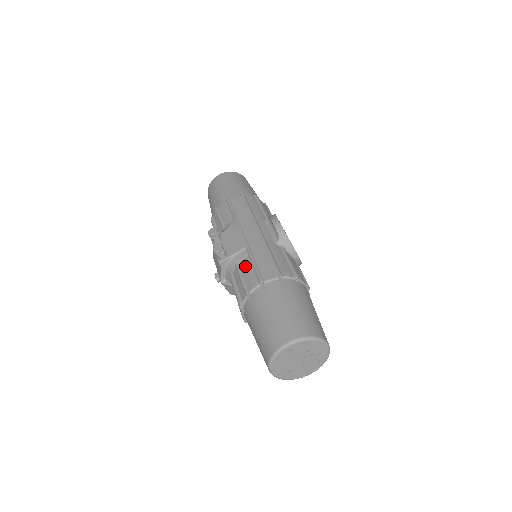
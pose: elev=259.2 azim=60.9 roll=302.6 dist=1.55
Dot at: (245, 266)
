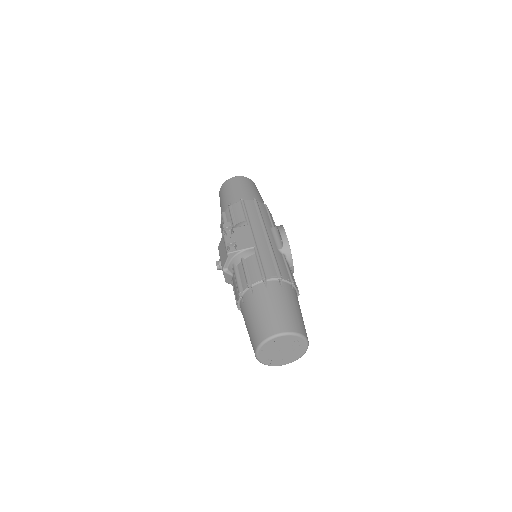
Dot at: (251, 262)
